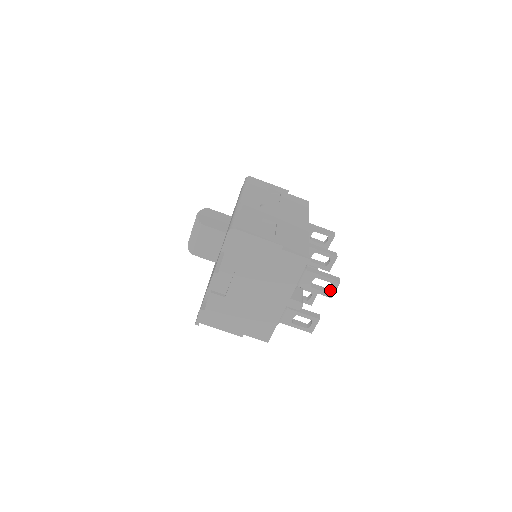
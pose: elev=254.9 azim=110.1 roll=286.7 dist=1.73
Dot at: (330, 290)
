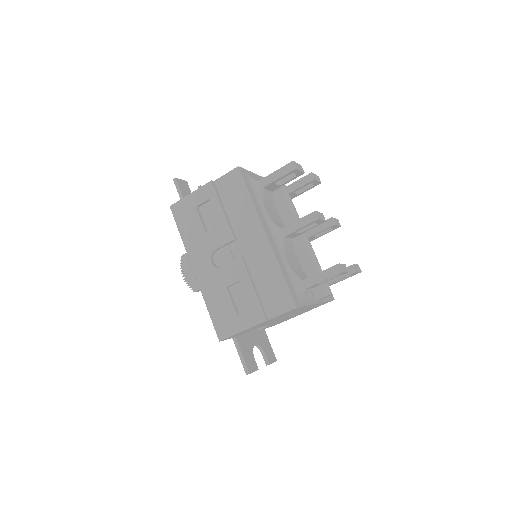
Dot at: (340, 275)
